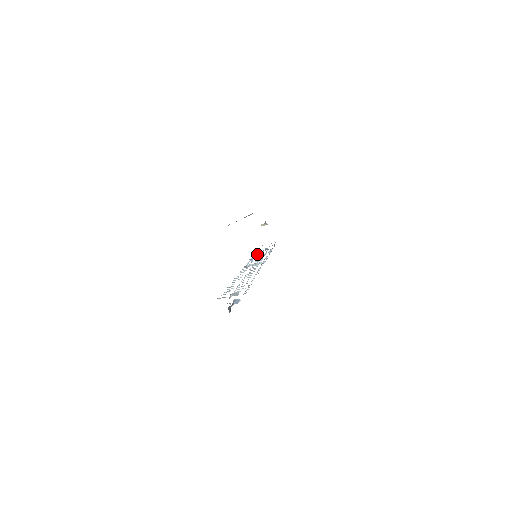
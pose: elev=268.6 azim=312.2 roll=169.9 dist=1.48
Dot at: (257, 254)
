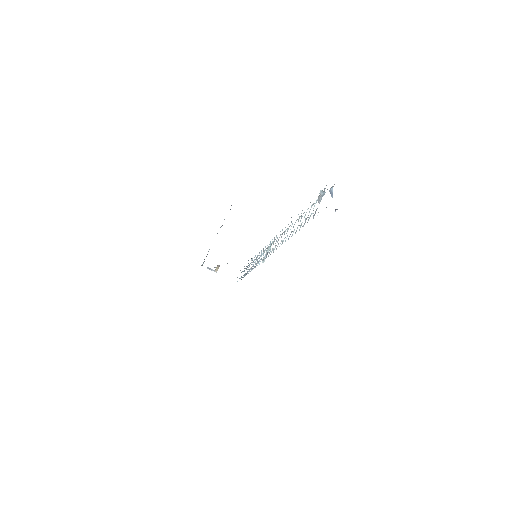
Dot at: (248, 271)
